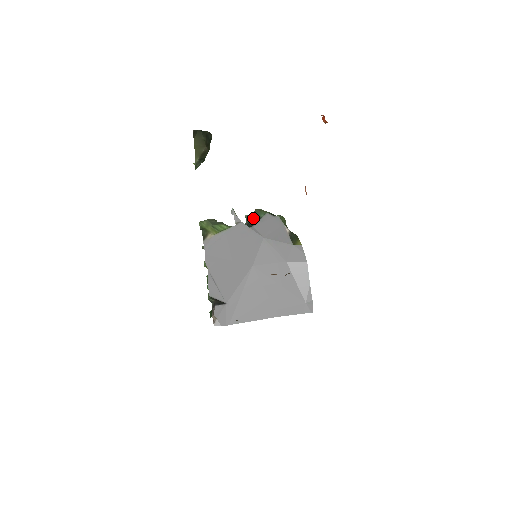
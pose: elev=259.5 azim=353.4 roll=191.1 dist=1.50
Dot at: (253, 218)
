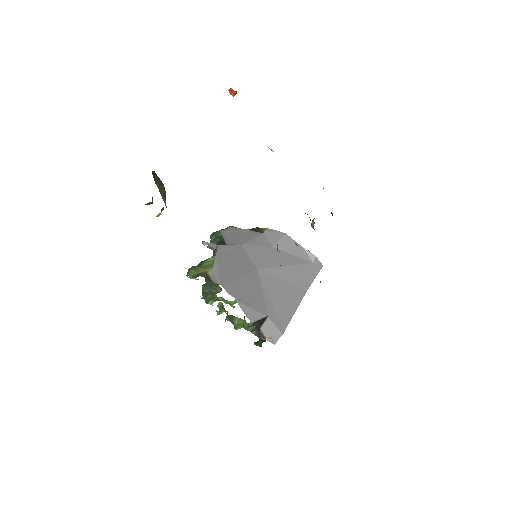
Dot at: (216, 242)
